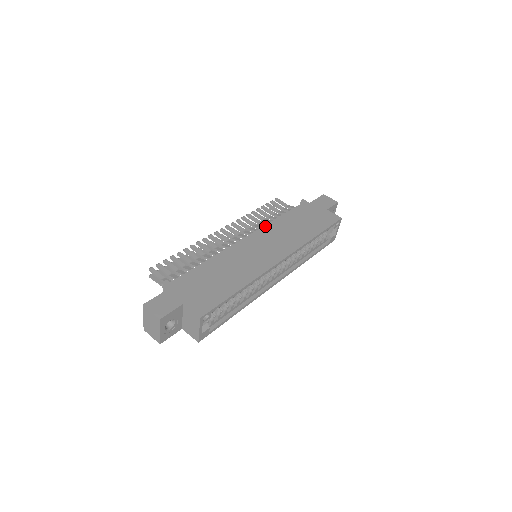
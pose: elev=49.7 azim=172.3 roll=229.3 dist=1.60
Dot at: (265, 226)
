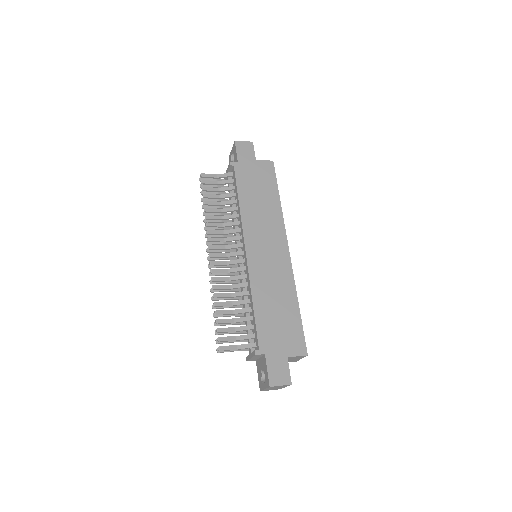
Dot at: (243, 225)
